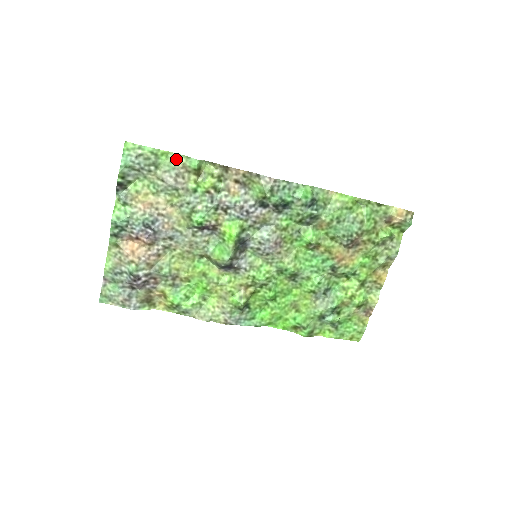
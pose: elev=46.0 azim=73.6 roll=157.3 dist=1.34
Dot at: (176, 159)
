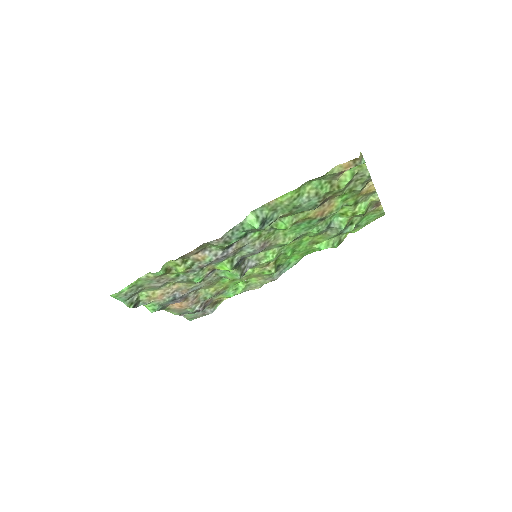
Dot at: (147, 278)
